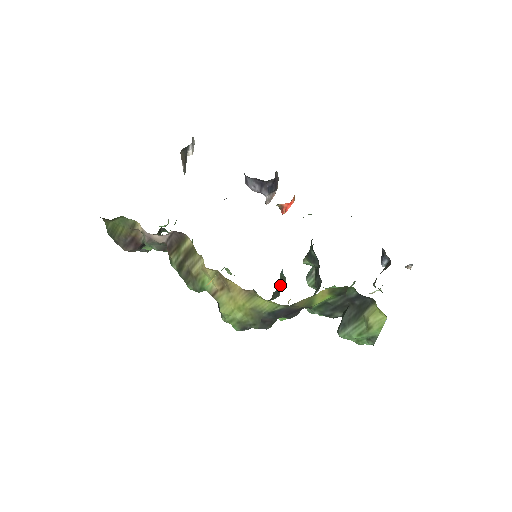
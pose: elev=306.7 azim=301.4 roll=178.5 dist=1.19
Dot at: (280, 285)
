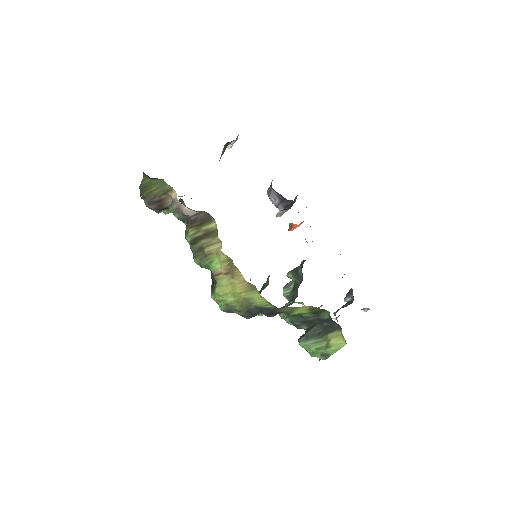
Dot at: (264, 286)
